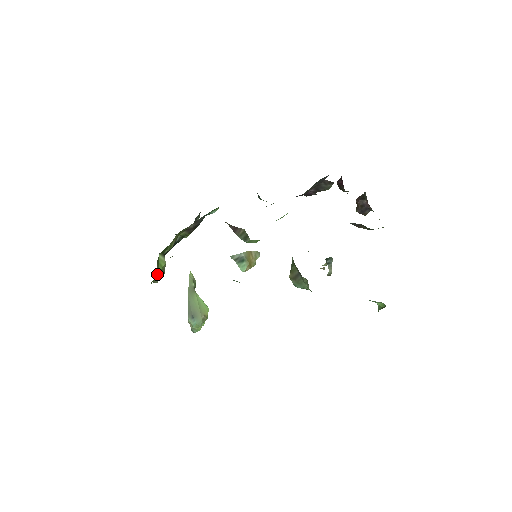
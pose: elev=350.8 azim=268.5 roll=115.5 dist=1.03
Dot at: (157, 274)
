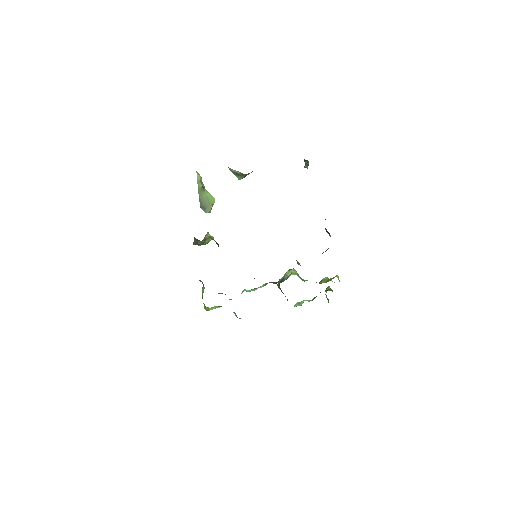
Dot at: occluded
